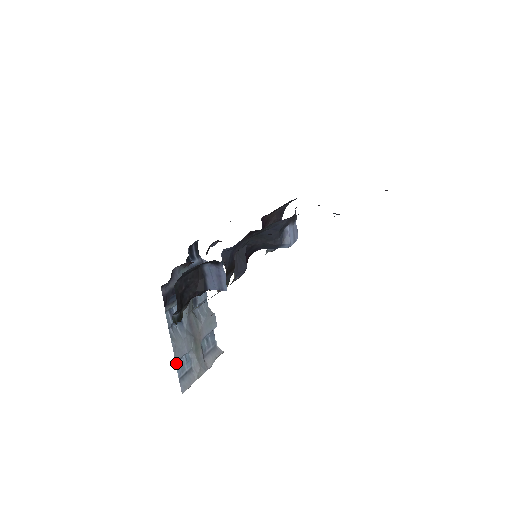
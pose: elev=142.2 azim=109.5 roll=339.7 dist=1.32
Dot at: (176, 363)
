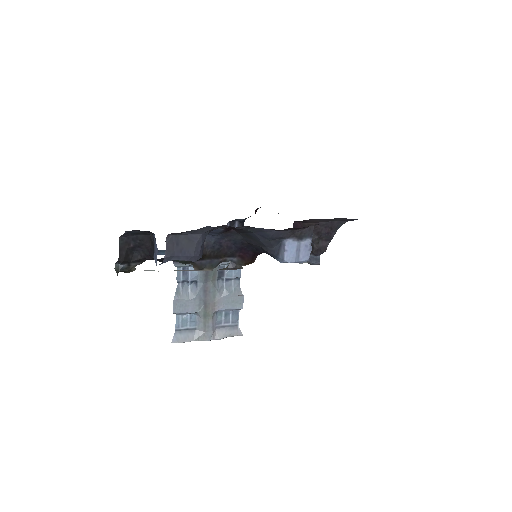
Dot at: (177, 315)
